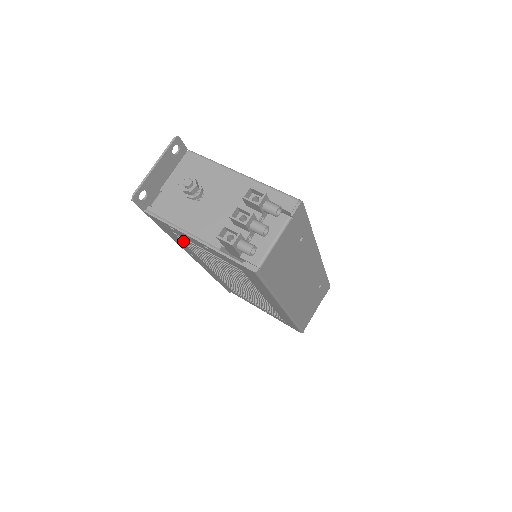
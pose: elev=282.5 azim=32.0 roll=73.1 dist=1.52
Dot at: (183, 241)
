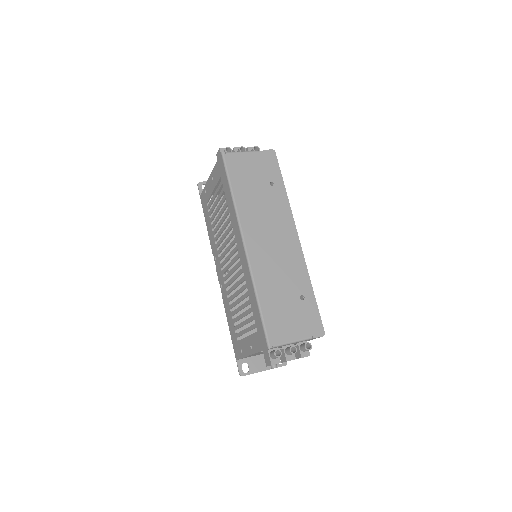
Dot at: (211, 219)
